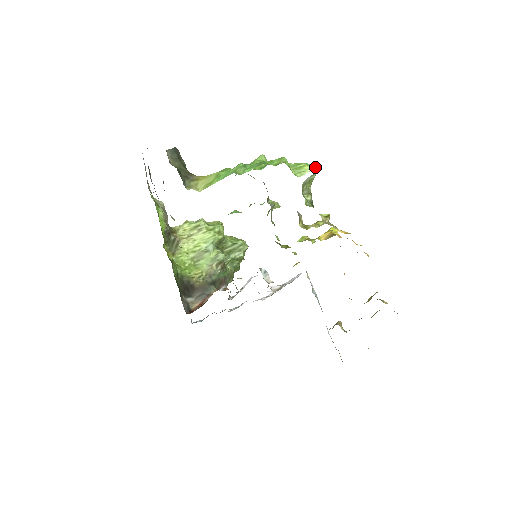
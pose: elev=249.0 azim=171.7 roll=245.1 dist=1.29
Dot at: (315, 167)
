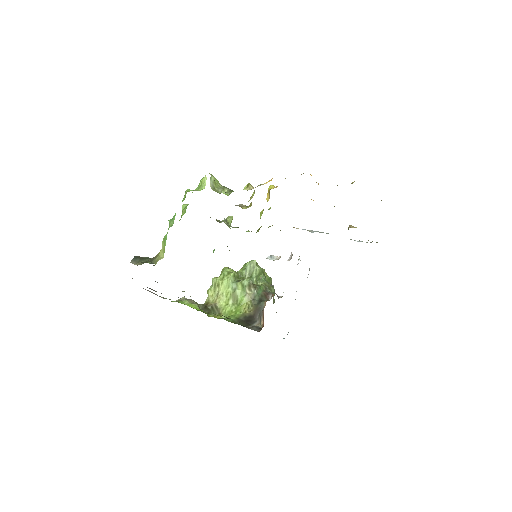
Dot at: occluded
